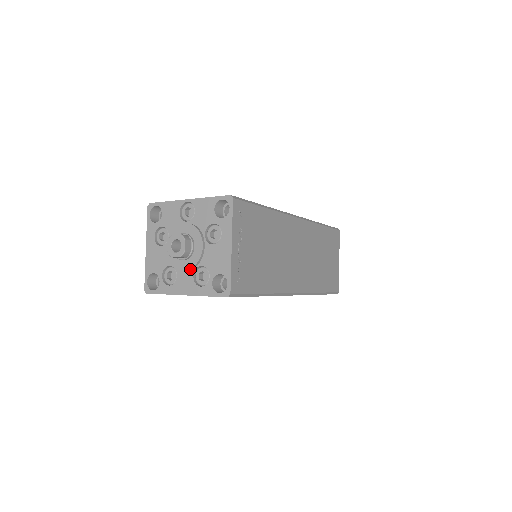
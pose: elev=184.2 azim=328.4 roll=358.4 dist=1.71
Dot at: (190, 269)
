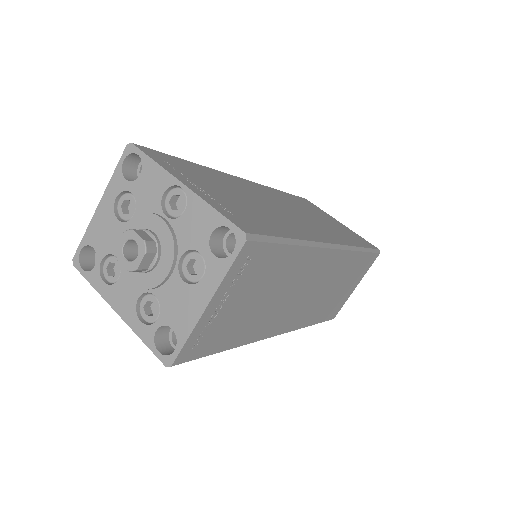
Dot at: (138, 287)
